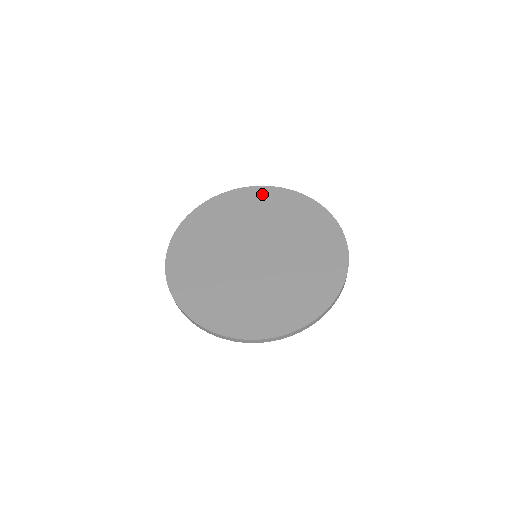
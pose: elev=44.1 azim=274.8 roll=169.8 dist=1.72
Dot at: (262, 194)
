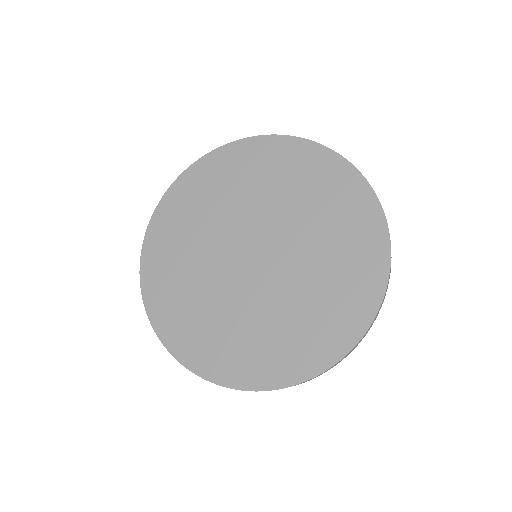
Dot at: (281, 151)
